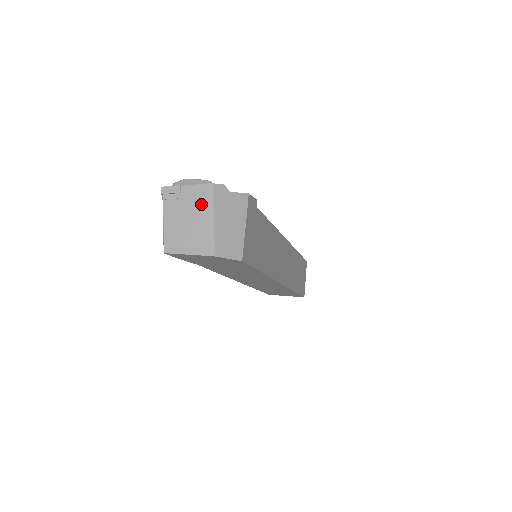
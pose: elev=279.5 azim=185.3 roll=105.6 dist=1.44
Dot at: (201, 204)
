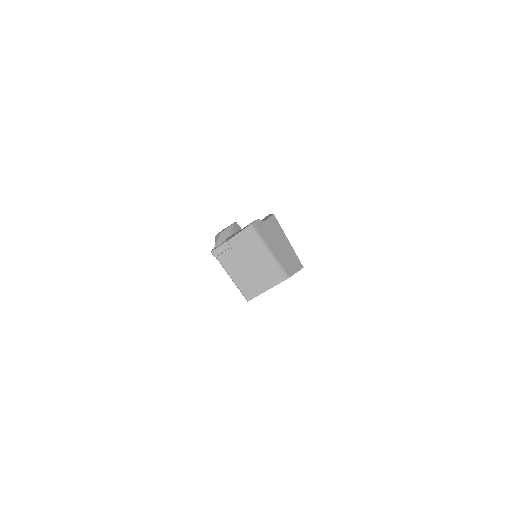
Dot at: (254, 245)
